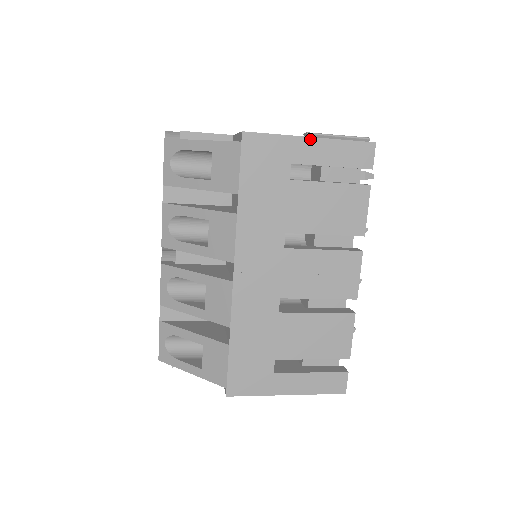
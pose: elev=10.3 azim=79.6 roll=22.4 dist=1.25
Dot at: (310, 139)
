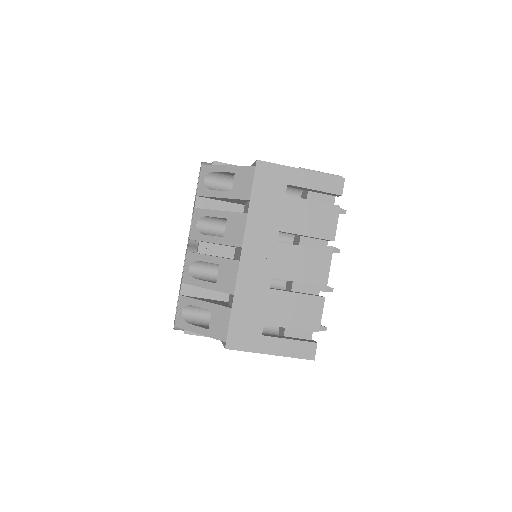
Dot at: (301, 170)
